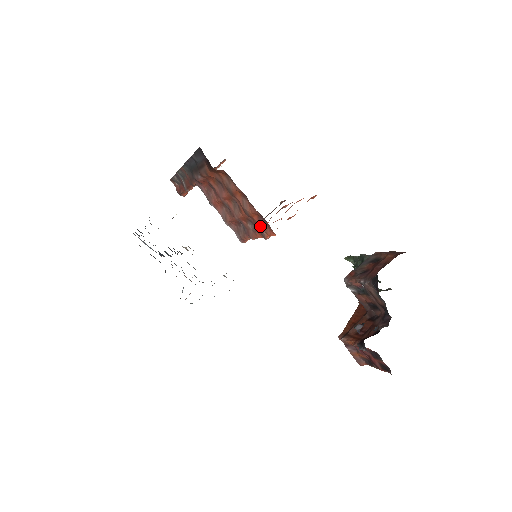
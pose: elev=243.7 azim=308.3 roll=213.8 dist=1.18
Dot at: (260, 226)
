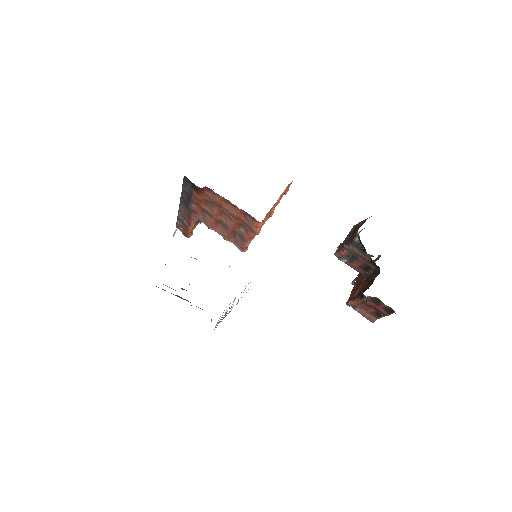
Dot at: (248, 223)
